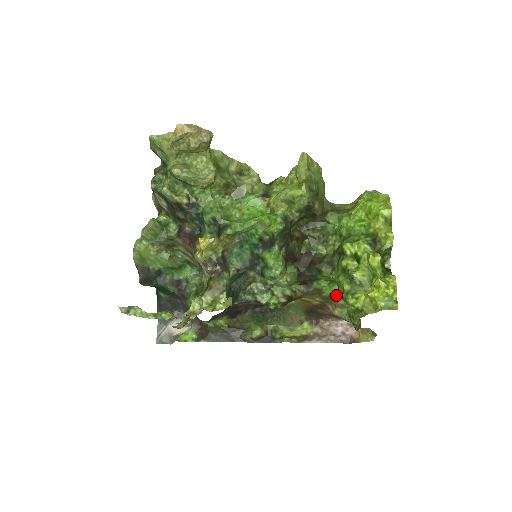
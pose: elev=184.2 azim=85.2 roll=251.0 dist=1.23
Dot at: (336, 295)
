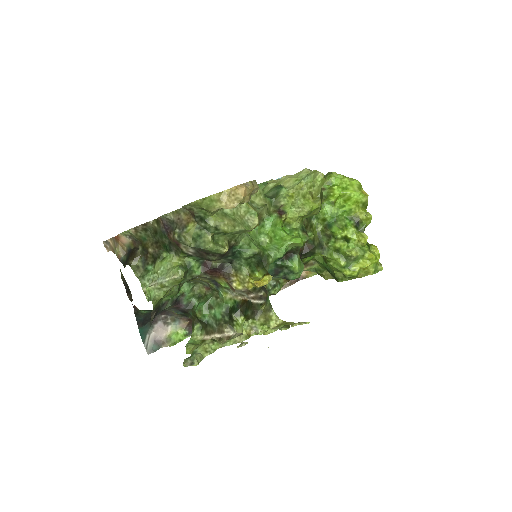
Dot at: occluded
